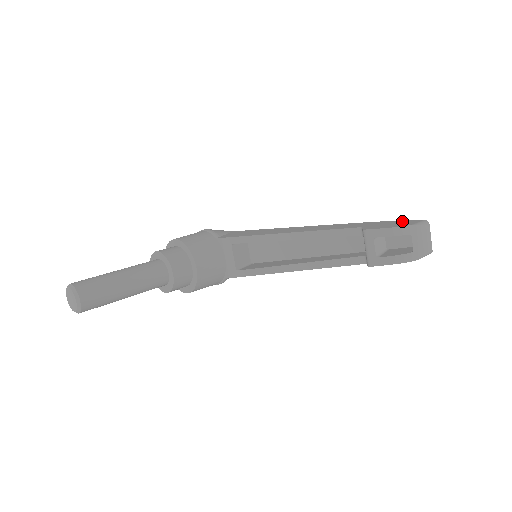
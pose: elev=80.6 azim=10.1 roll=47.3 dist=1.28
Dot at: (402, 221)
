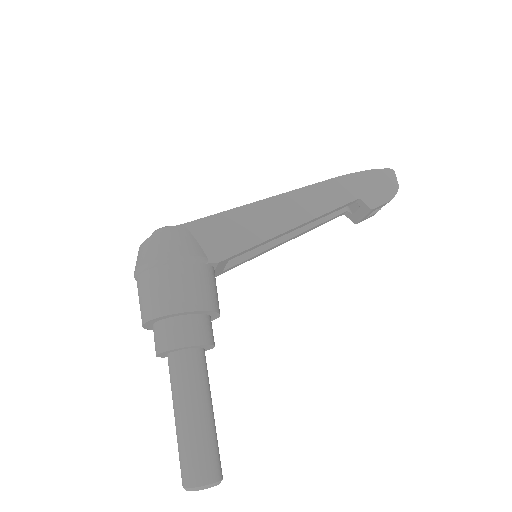
Dot at: (378, 175)
